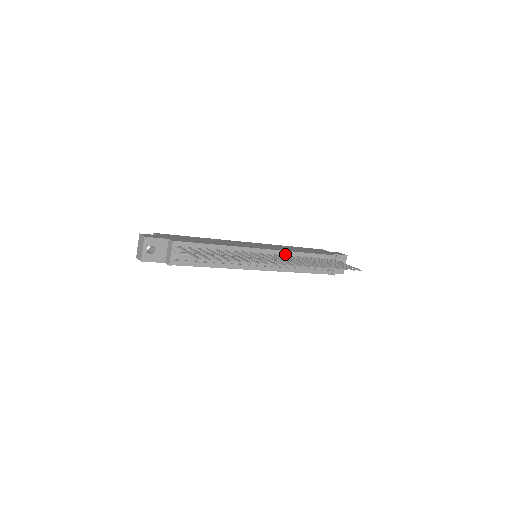
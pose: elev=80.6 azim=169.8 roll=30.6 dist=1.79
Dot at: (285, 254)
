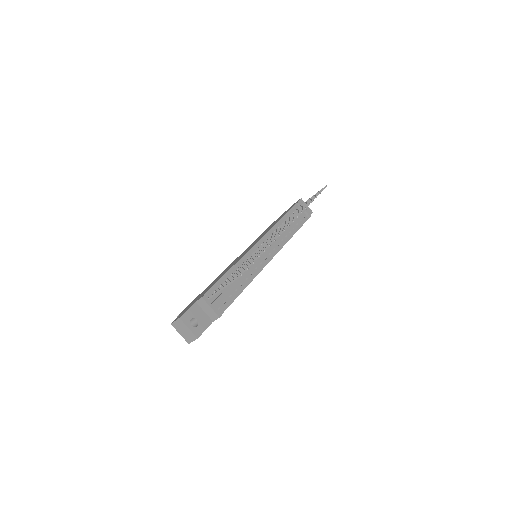
Dot at: (271, 233)
